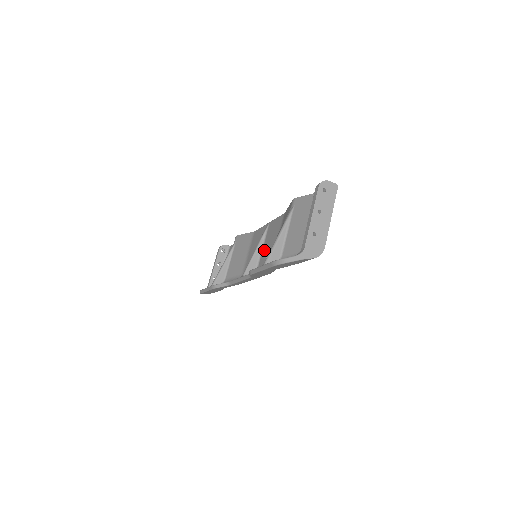
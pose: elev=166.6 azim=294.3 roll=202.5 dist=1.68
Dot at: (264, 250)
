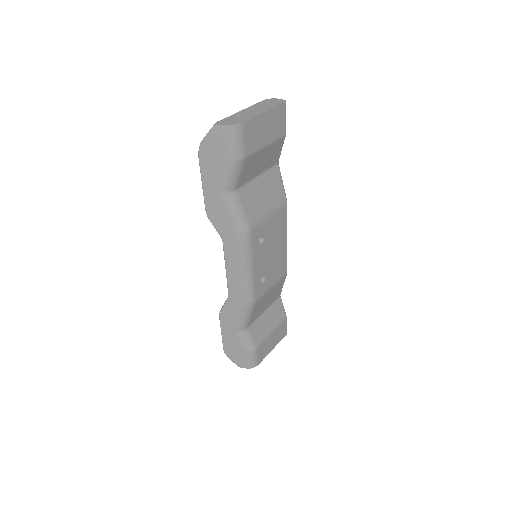
Dot at: occluded
